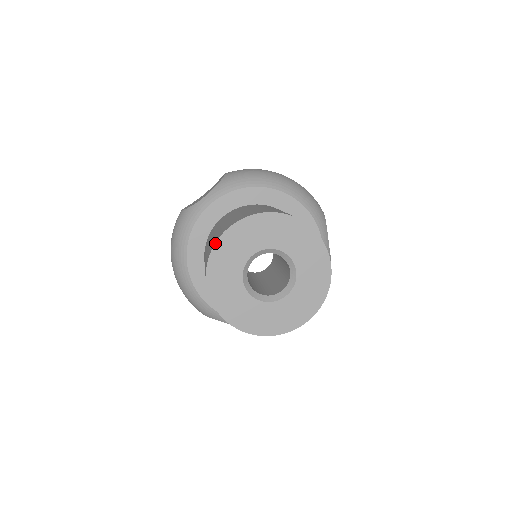
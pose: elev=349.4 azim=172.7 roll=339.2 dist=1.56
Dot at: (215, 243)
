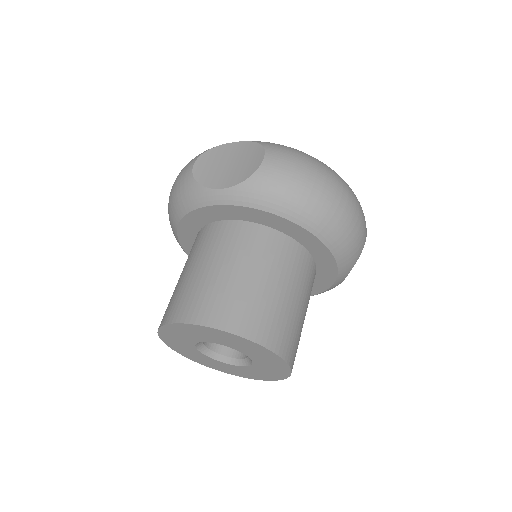
Dot at: (173, 323)
